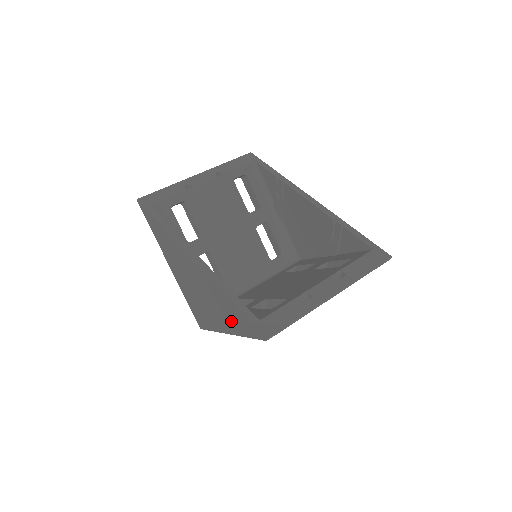
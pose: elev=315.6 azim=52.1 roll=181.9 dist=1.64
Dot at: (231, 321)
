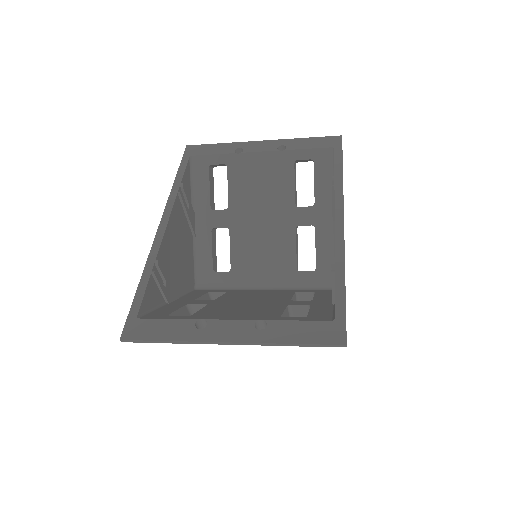
Dot at: occluded
